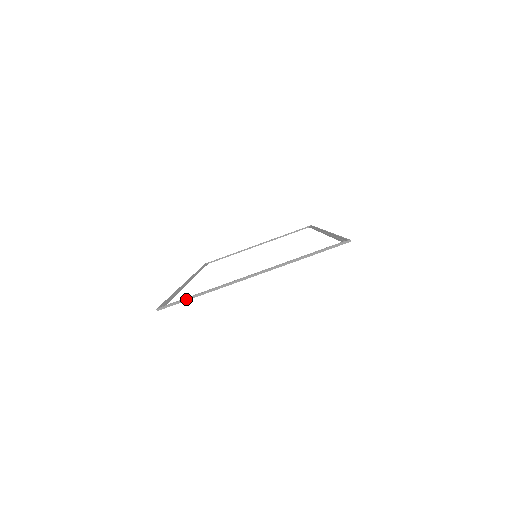
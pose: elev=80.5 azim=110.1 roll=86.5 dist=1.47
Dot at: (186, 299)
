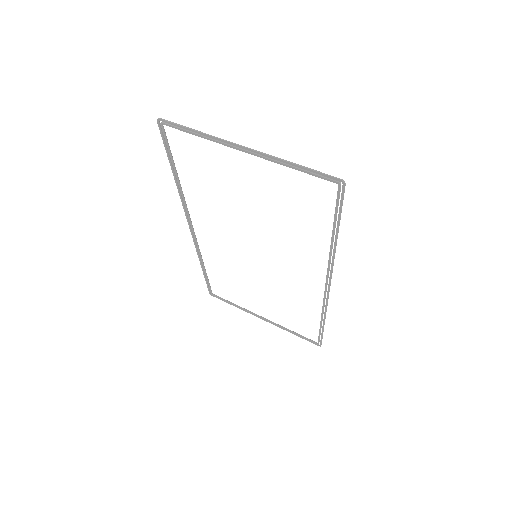
Dot at: (183, 126)
